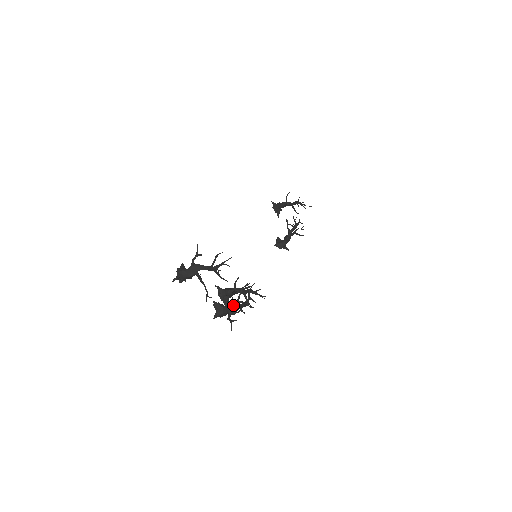
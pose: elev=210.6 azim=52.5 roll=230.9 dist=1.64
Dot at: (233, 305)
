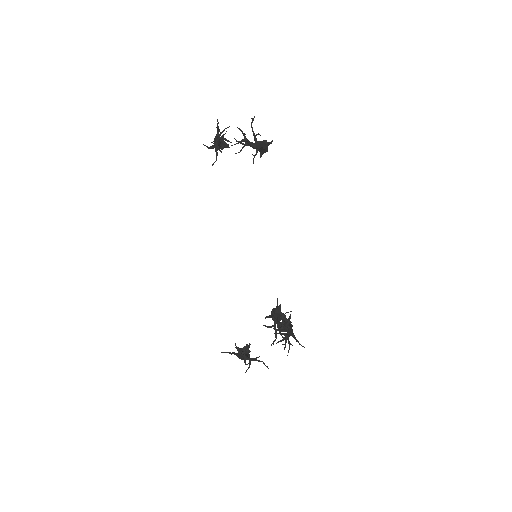
Dot at: (283, 339)
